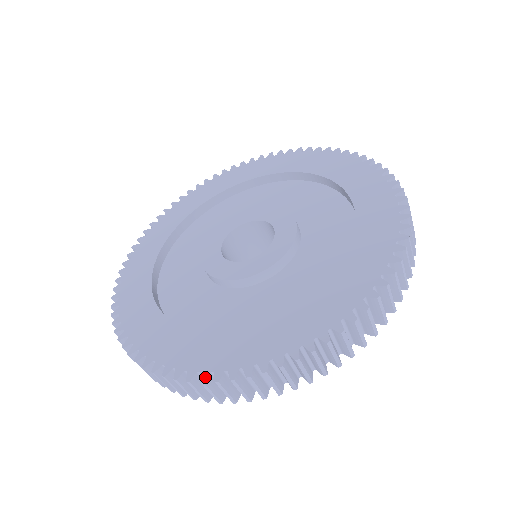
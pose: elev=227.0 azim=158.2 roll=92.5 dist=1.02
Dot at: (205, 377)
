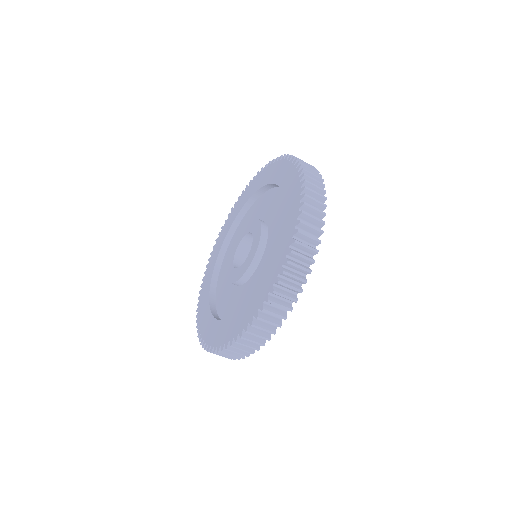
Dot at: (208, 349)
